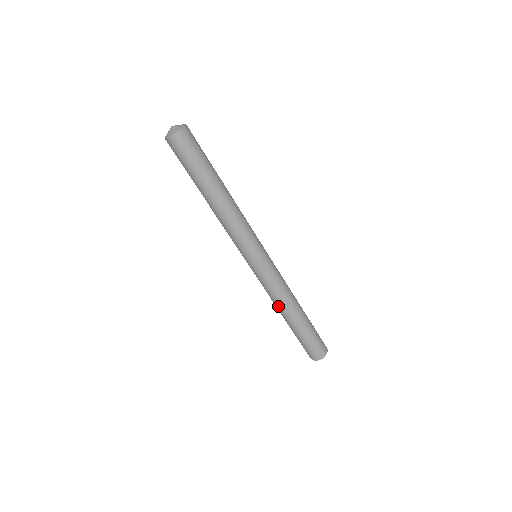
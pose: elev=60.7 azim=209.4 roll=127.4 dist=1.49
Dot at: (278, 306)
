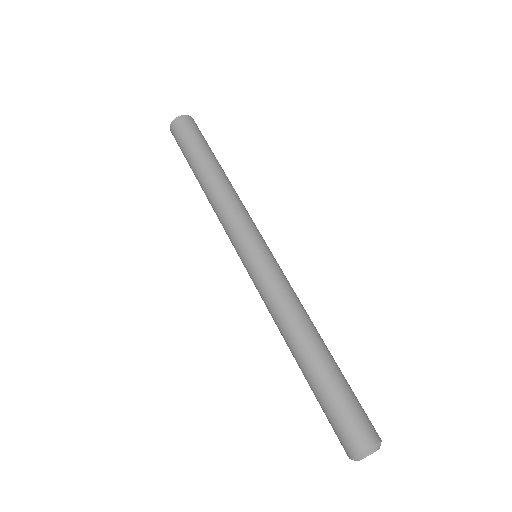
Dot at: (282, 330)
